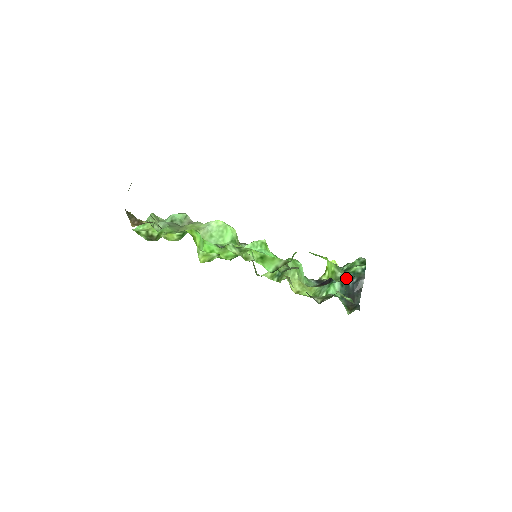
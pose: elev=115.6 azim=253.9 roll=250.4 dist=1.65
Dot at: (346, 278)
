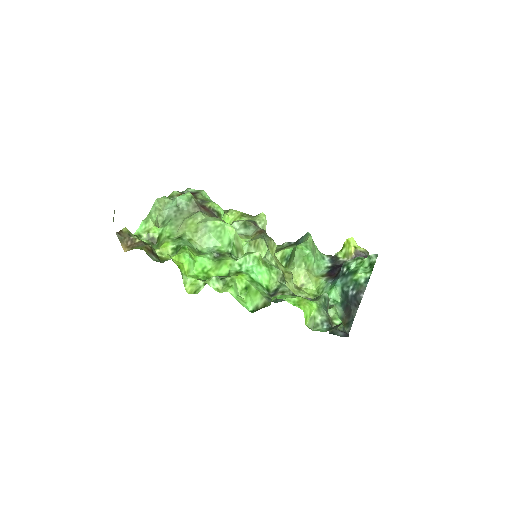
Dot at: (324, 326)
